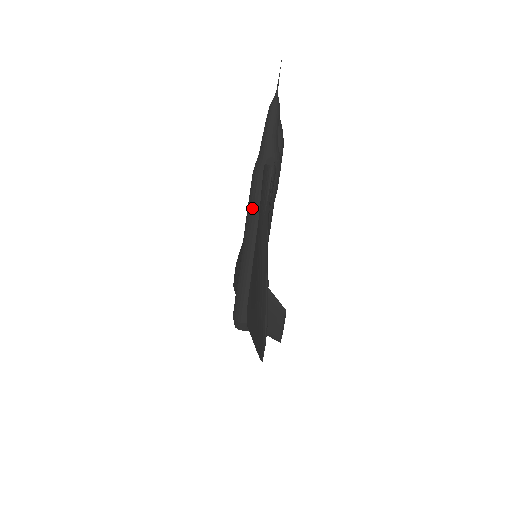
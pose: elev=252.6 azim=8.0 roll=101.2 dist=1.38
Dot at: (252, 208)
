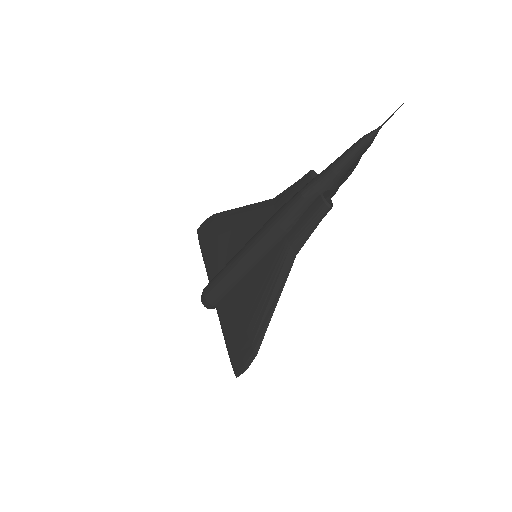
Dot at: (282, 225)
